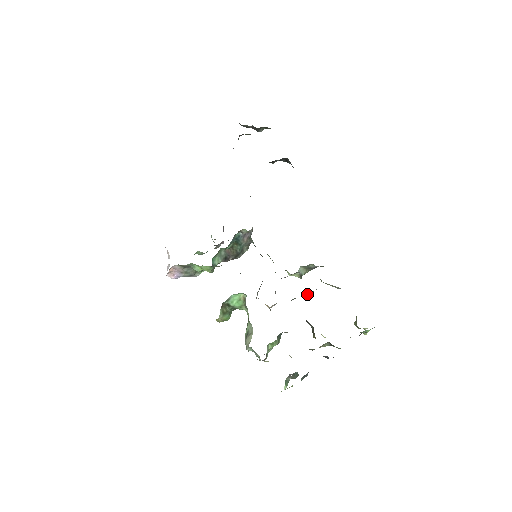
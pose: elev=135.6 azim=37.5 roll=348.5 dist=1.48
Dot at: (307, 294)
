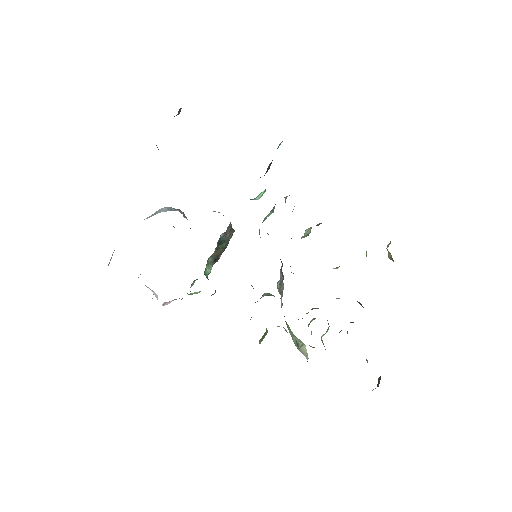
Dot at: occluded
